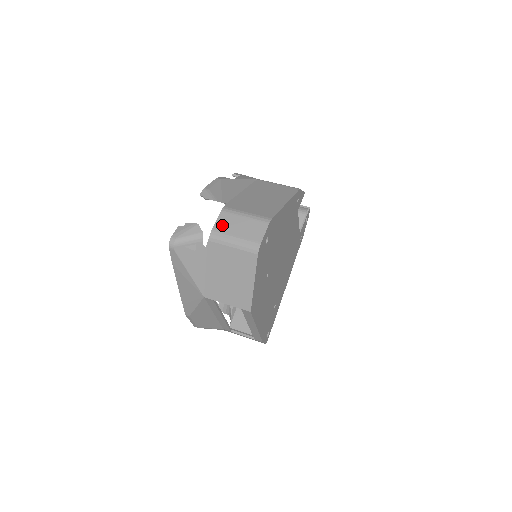
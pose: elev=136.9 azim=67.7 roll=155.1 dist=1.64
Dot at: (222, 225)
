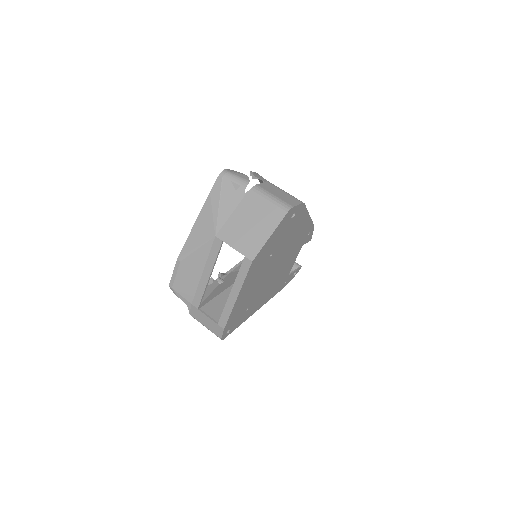
Dot at: (266, 186)
